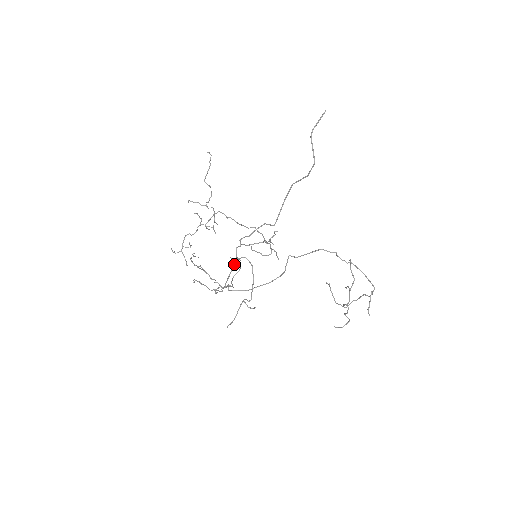
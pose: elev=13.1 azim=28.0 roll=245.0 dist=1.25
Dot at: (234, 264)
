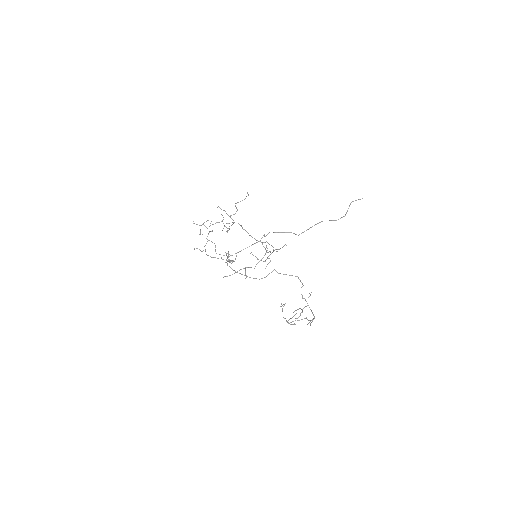
Dot at: (255, 243)
